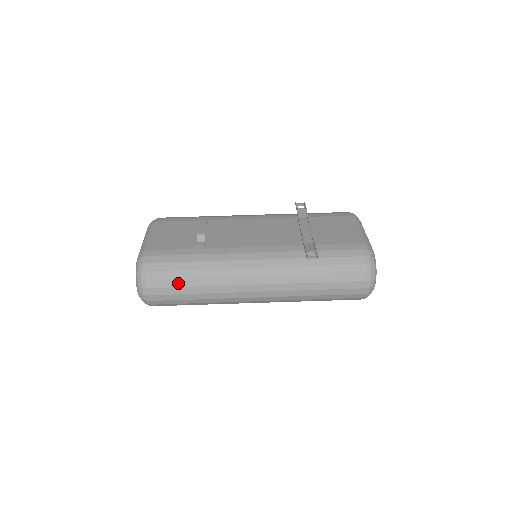
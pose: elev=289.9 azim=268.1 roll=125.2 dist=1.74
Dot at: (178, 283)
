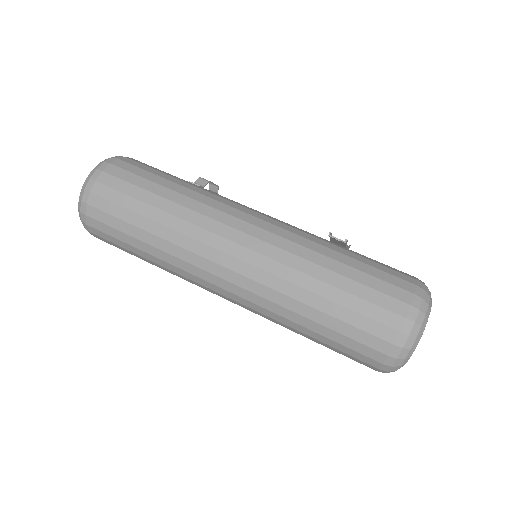
Dot at: (137, 193)
